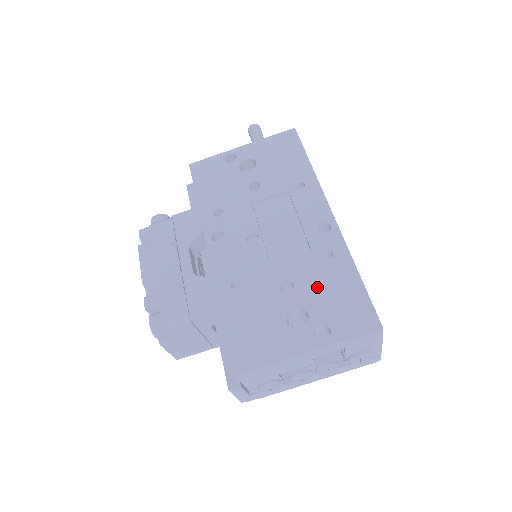
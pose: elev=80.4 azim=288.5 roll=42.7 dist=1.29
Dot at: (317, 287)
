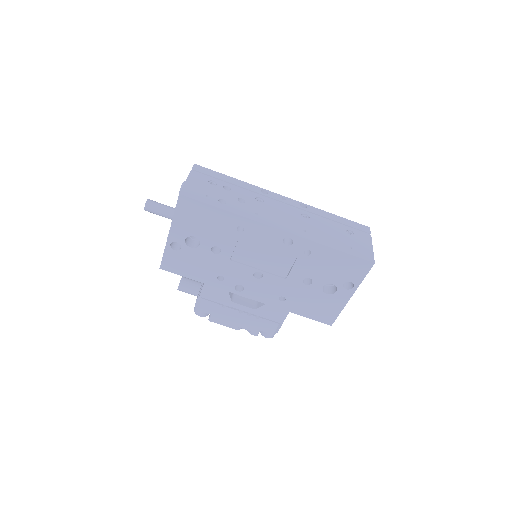
Dot at: (322, 271)
